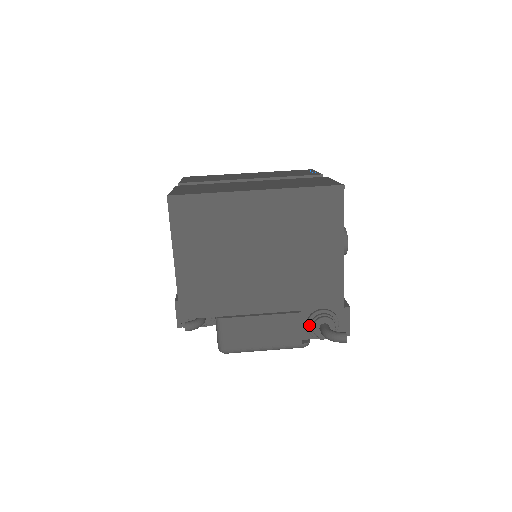
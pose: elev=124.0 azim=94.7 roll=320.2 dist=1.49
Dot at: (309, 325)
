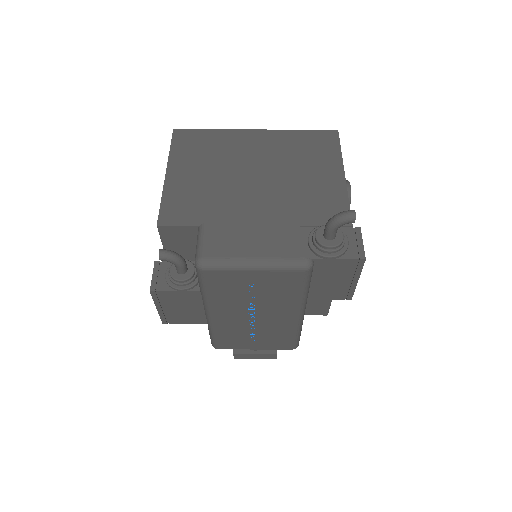
Dot at: (311, 239)
